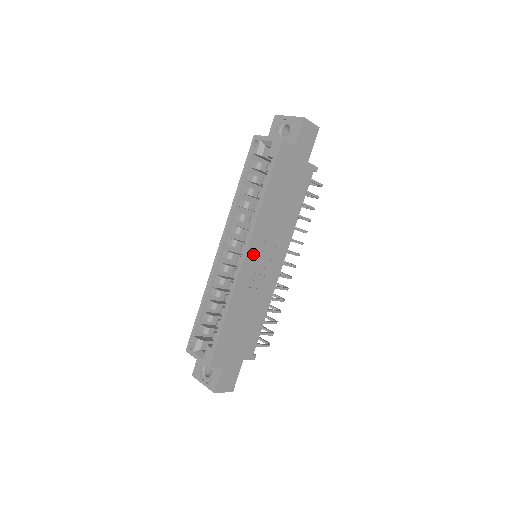
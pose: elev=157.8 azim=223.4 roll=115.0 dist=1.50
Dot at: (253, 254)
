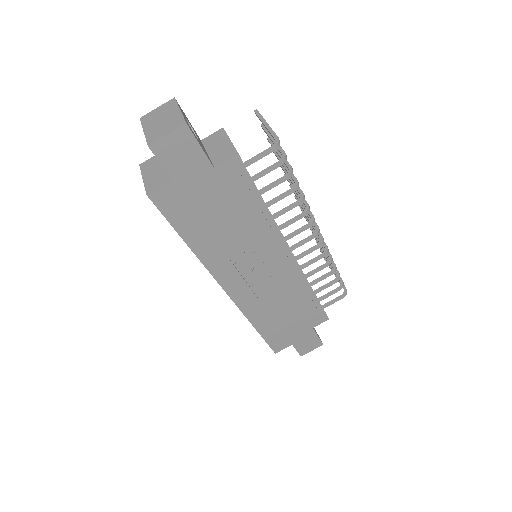
Dot at: (234, 284)
